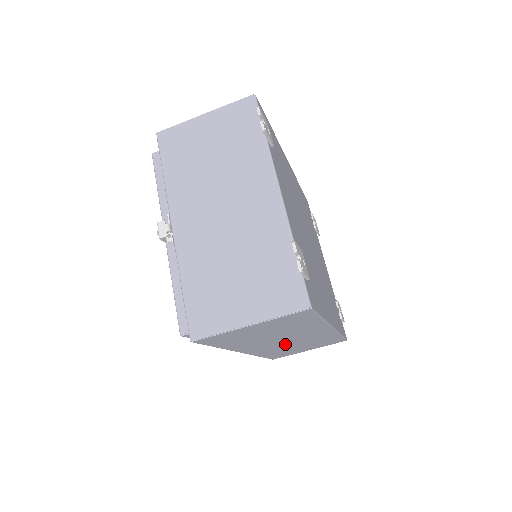
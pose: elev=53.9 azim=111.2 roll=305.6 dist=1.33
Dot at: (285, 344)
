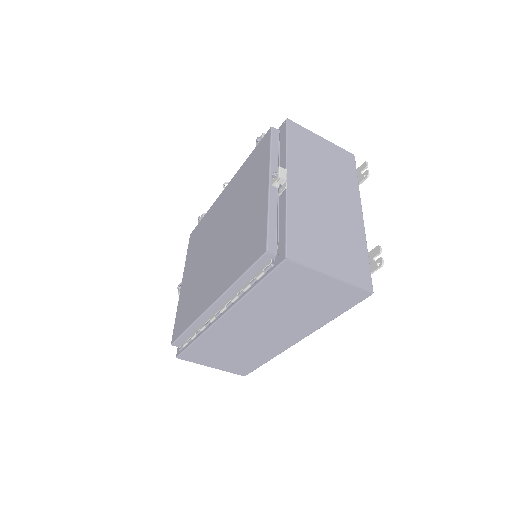
Dot at: (247, 335)
